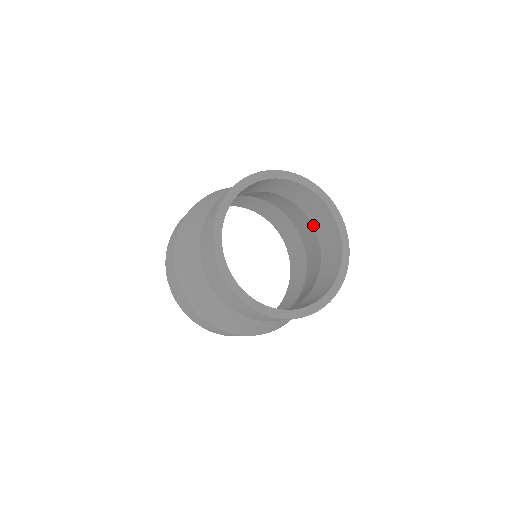
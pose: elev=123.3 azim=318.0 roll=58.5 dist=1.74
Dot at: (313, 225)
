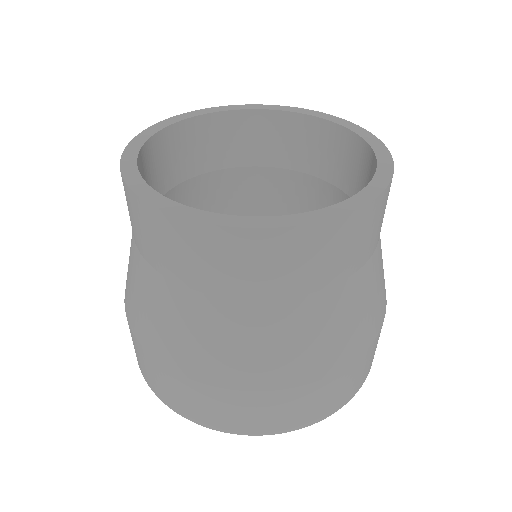
Dot at: occluded
